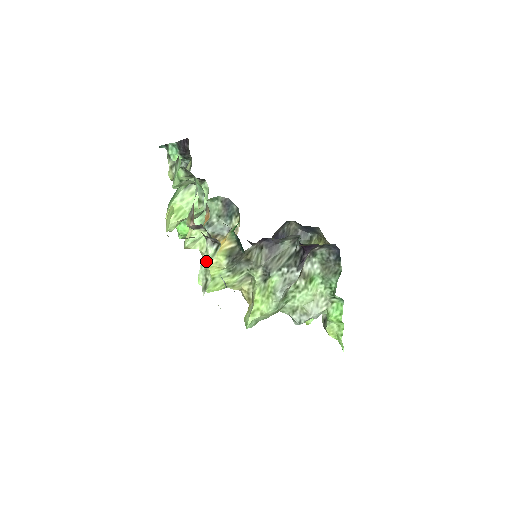
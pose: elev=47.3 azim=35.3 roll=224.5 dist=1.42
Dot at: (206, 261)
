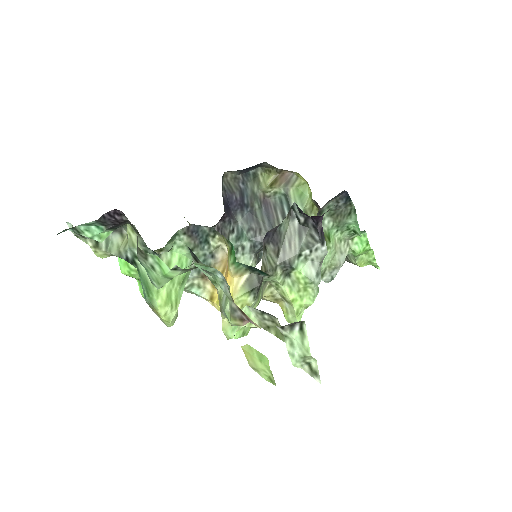
Dot at: (295, 348)
